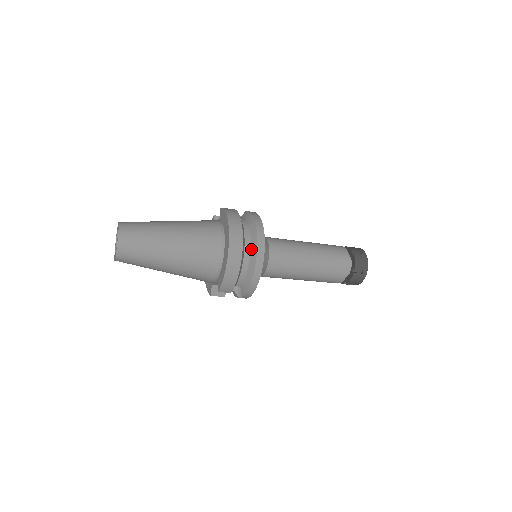
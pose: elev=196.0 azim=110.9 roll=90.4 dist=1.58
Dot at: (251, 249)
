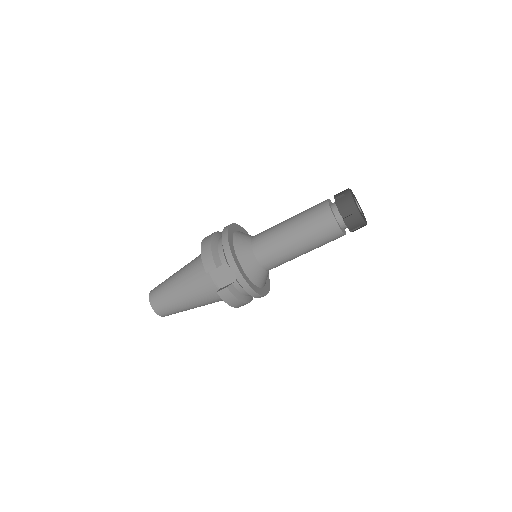
Dot at: occluded
